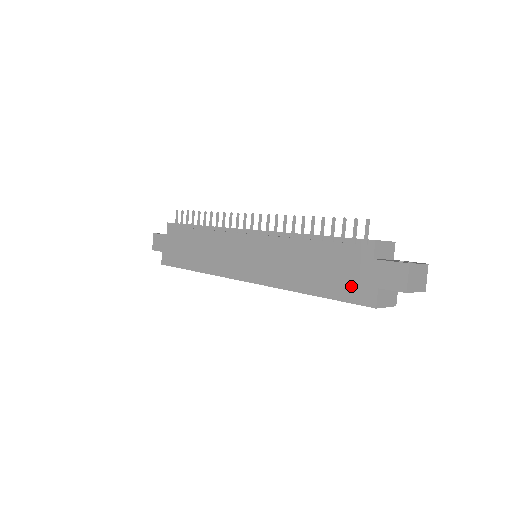
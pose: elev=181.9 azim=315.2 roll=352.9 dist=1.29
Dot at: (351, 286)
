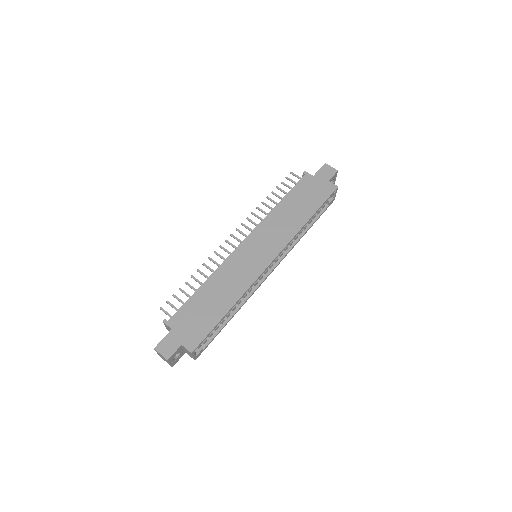
Dot at: (320, 192)
